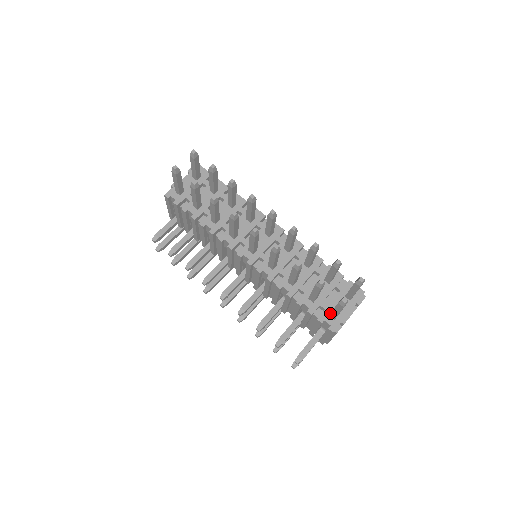
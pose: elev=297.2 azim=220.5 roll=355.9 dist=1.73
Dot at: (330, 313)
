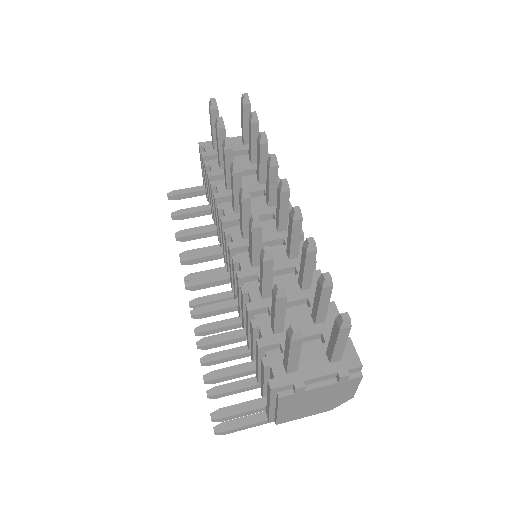
Dot at: occluded
